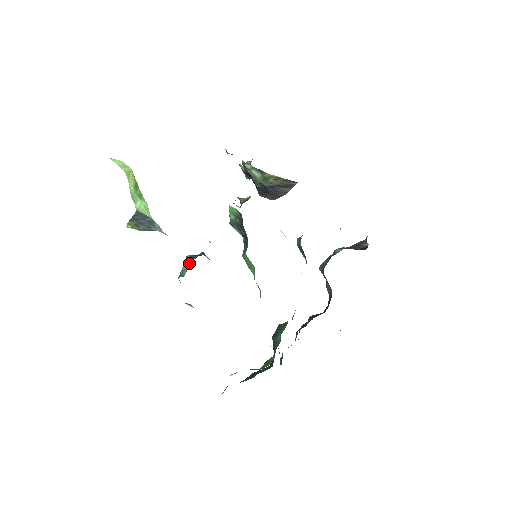
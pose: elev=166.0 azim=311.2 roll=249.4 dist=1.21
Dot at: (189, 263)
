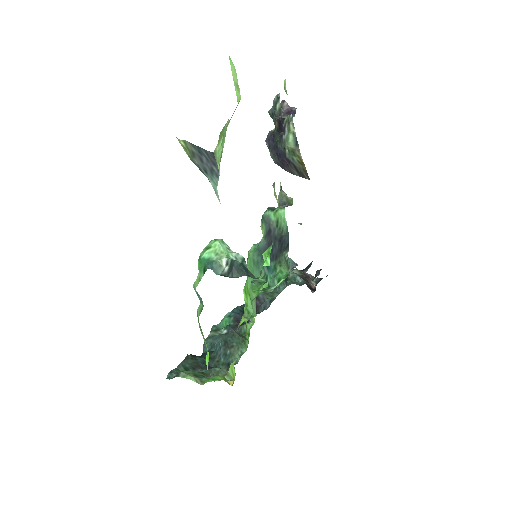
Dot at: (236, 274)
